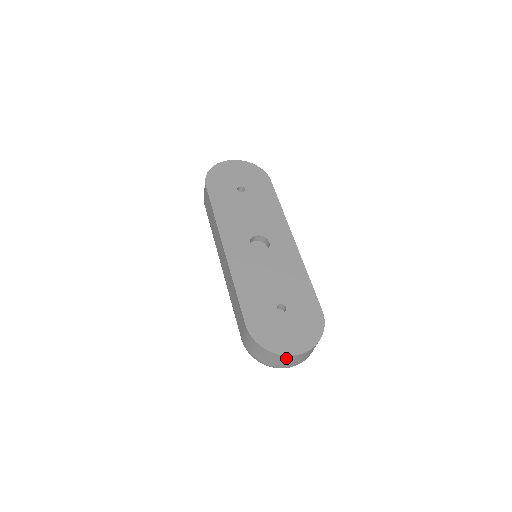
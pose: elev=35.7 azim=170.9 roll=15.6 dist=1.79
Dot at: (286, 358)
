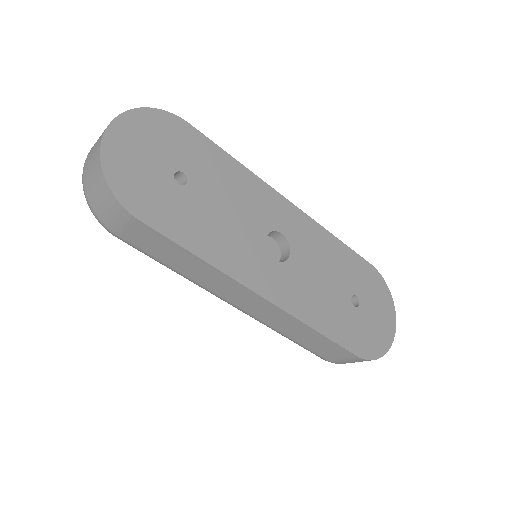
Dot at: occluded
